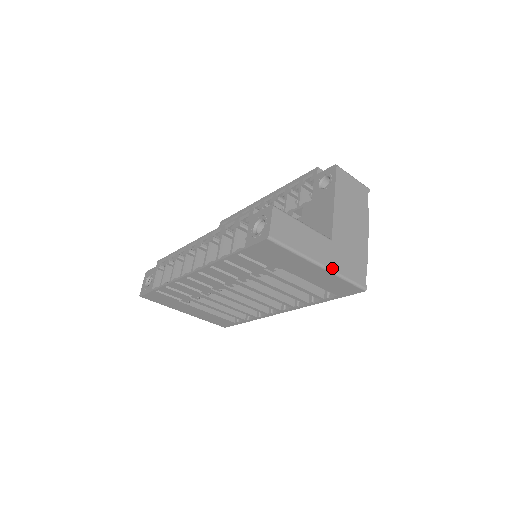
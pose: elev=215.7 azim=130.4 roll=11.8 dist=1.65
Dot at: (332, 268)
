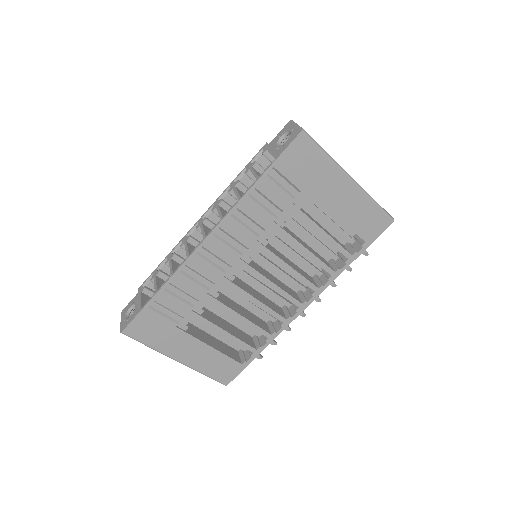
Dot at: (360, 186)
